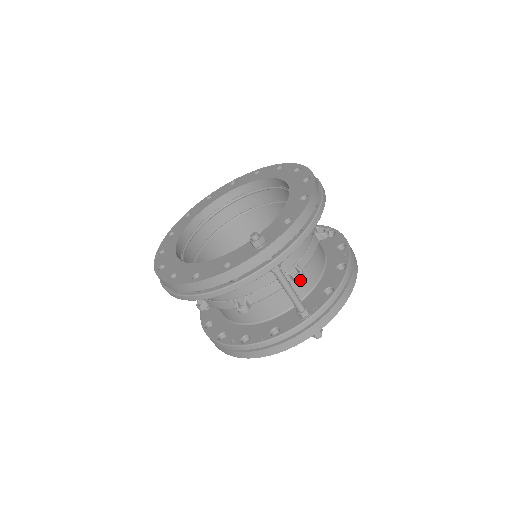
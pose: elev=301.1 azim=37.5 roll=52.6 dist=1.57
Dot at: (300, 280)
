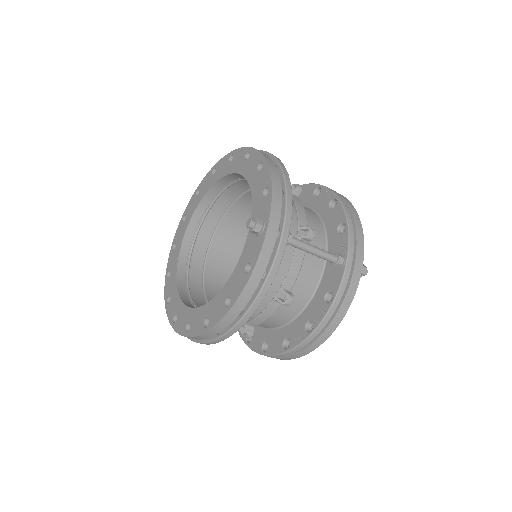
Dot at: (314, 235)
